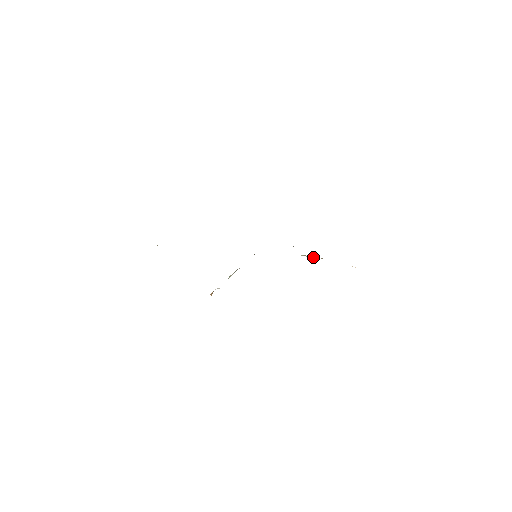
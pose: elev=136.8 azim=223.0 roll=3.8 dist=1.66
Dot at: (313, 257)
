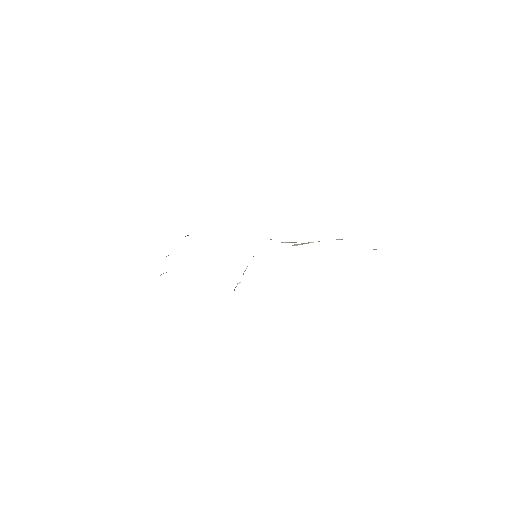
Dot at: (304, 243)
